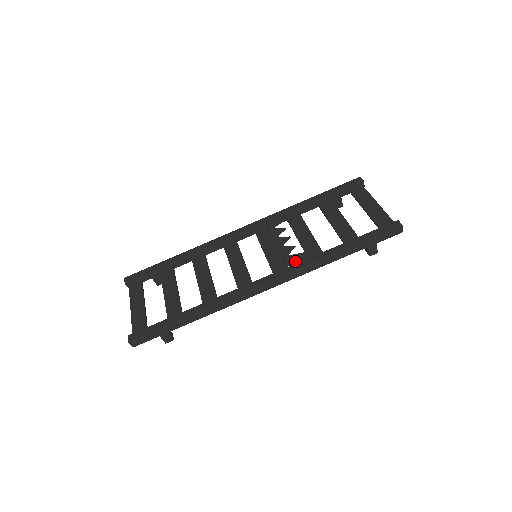
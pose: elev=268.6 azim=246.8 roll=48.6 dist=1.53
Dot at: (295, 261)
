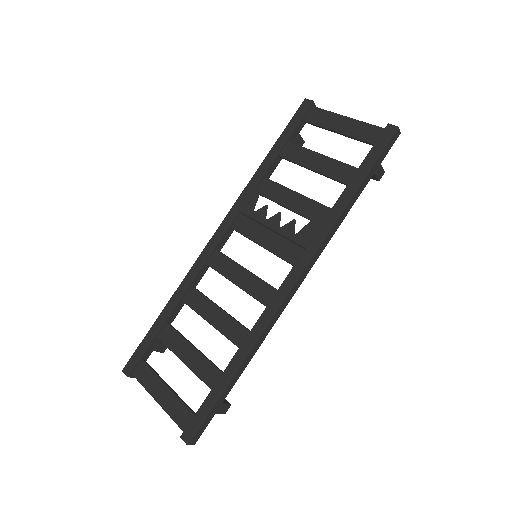
Dot at: (308, 237)
